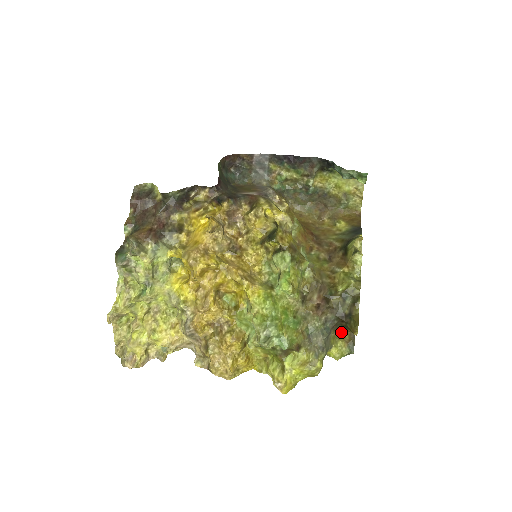
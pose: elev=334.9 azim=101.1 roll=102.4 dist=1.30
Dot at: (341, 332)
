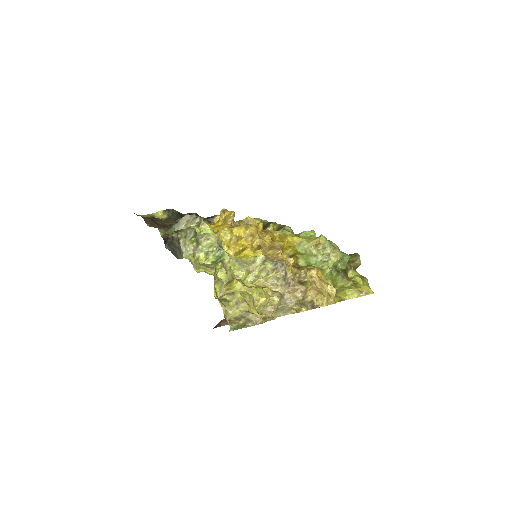
Dot at: occluded
